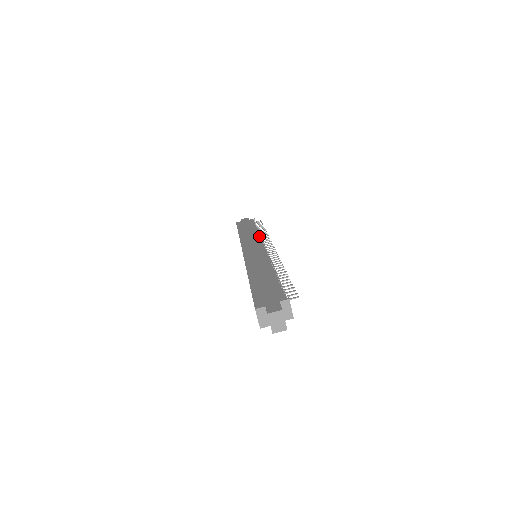
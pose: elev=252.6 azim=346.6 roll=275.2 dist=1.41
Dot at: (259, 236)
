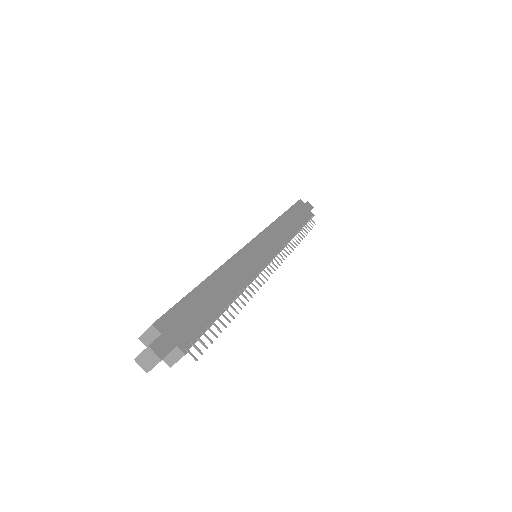
Dot at: (286, 241)
